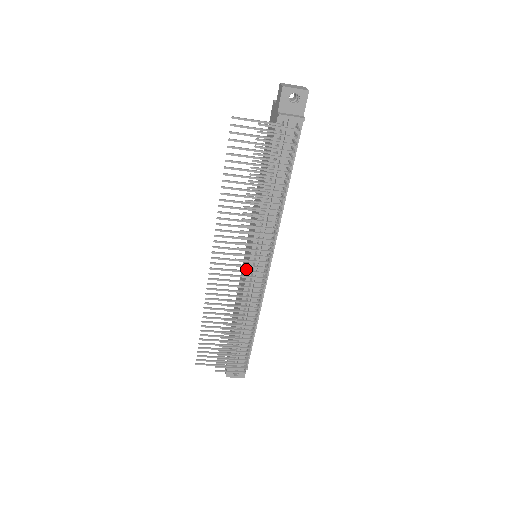
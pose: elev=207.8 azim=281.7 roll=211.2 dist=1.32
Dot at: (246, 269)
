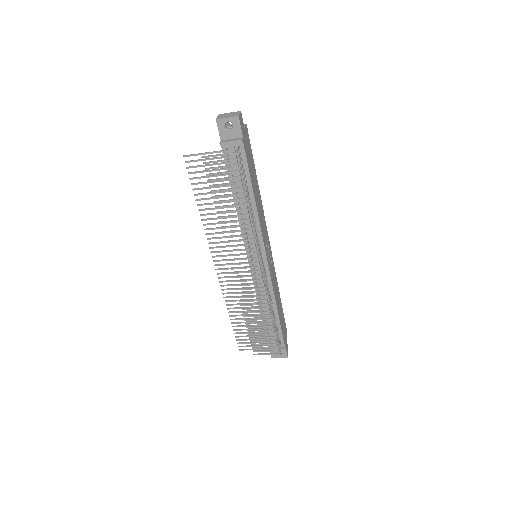
Dot at: occluded
